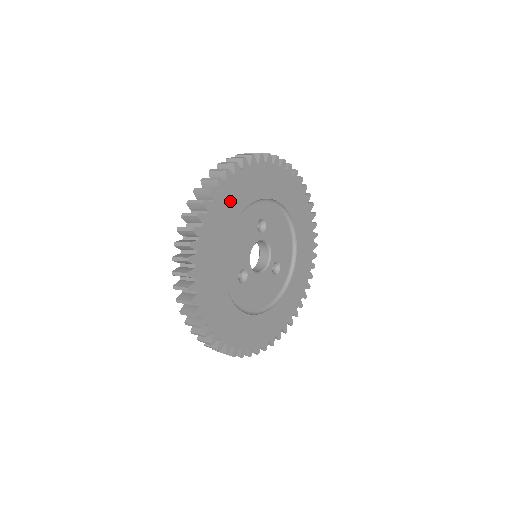
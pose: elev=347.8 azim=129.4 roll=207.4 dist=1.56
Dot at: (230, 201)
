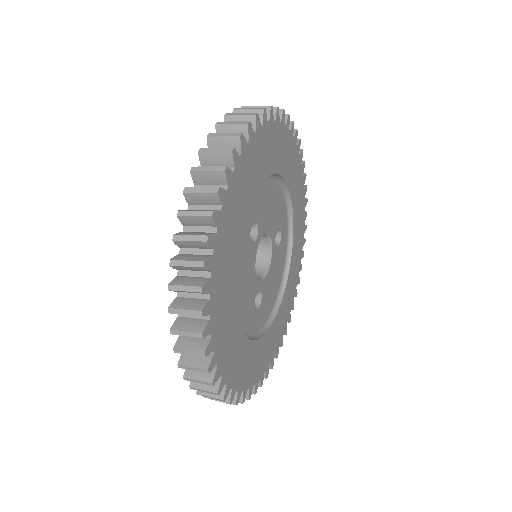
Dot at: (223, 282)
